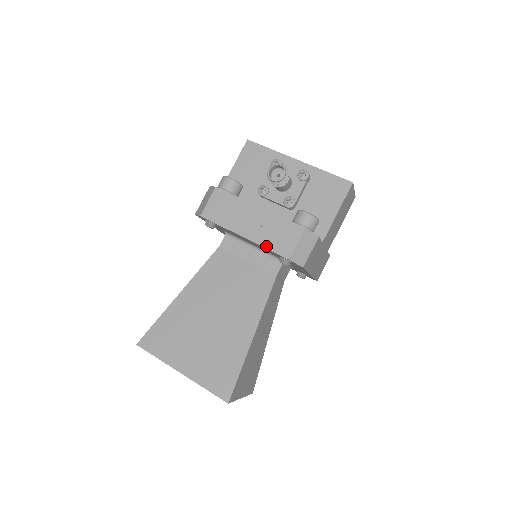
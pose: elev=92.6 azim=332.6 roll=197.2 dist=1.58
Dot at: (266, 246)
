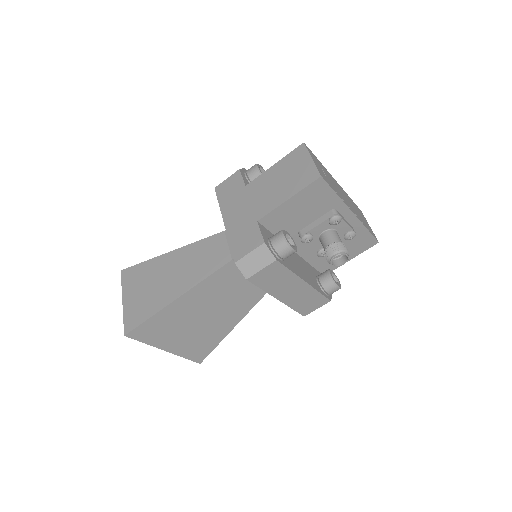
Dot at: (293, 308)
